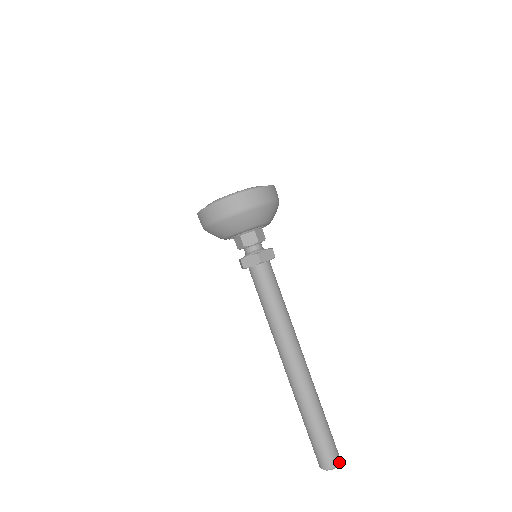
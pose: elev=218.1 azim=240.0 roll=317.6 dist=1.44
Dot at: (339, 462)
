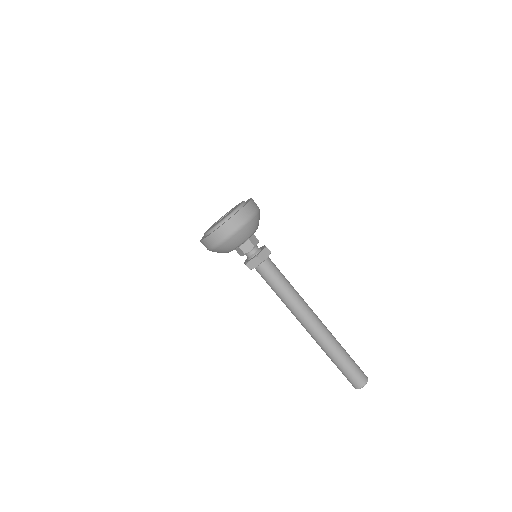
Dot at: (362, 386)
